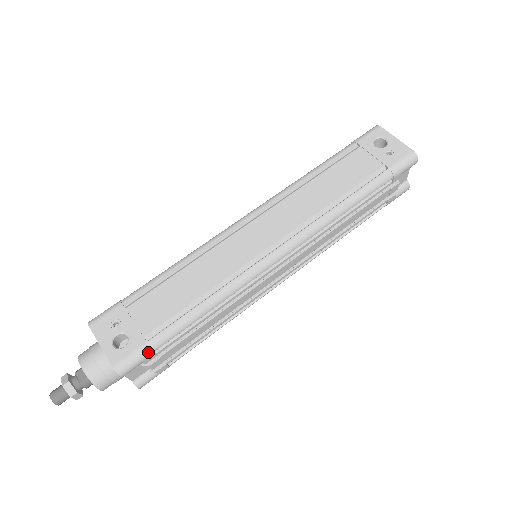
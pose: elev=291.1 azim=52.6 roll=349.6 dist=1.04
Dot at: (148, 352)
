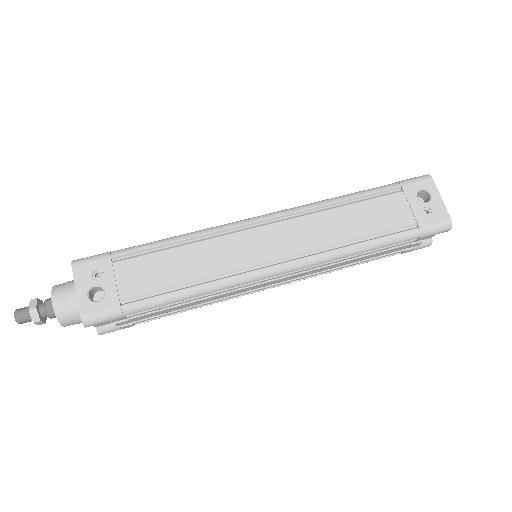
Dot at: (118, 315)
